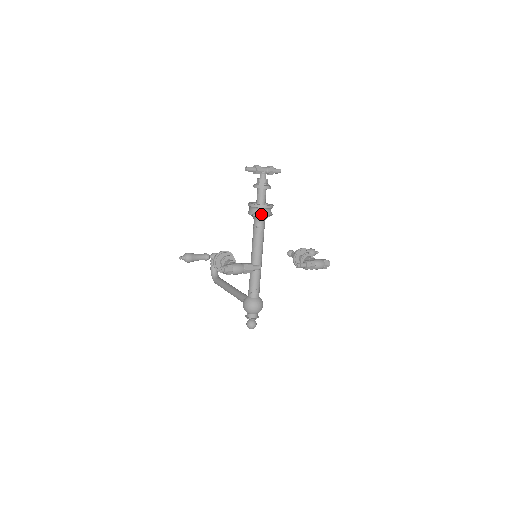
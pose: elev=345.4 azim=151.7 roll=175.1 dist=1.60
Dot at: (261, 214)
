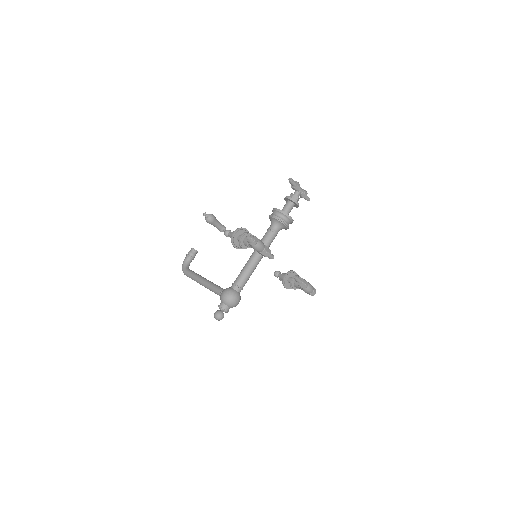
Dot at: (283, 221)
